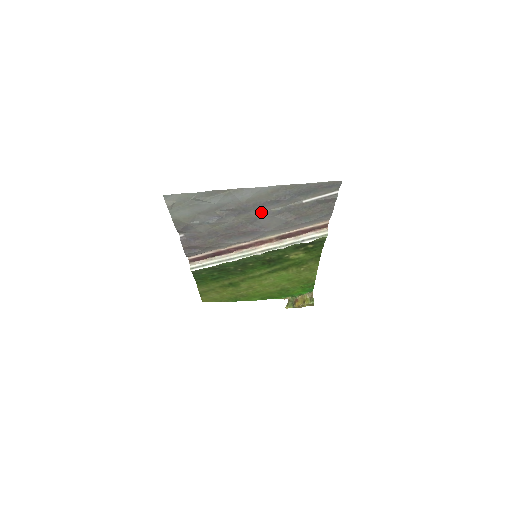
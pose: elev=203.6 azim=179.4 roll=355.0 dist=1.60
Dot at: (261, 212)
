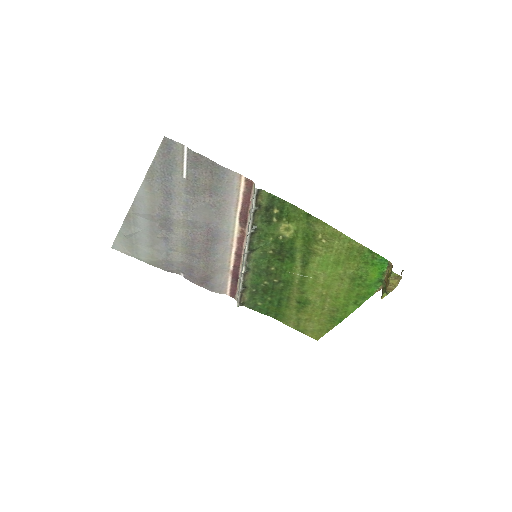
Dot at: (180, 212)
